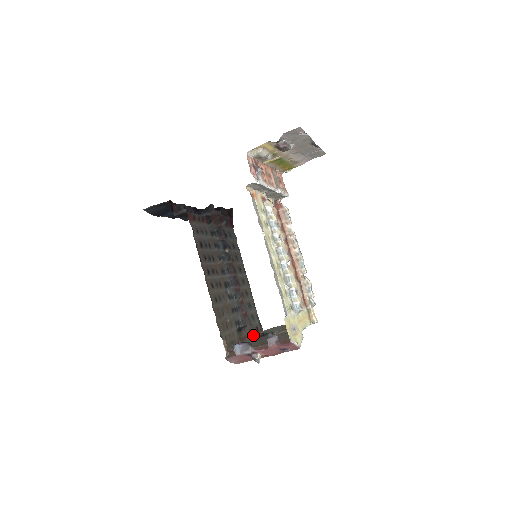
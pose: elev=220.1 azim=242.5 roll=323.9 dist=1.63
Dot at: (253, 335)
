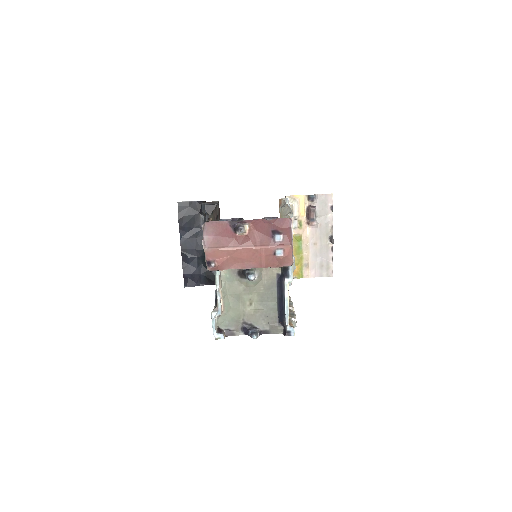
Dot at: (223, 281)
